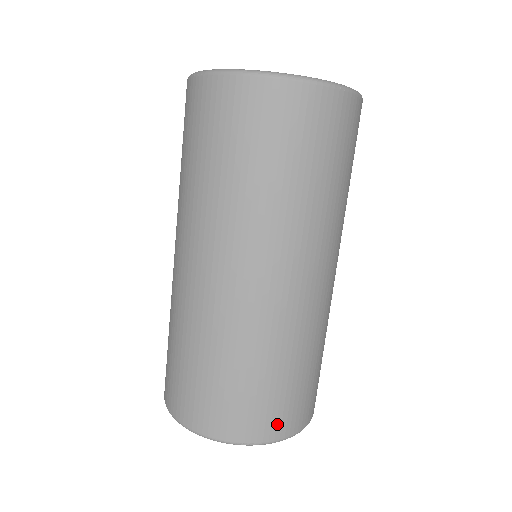
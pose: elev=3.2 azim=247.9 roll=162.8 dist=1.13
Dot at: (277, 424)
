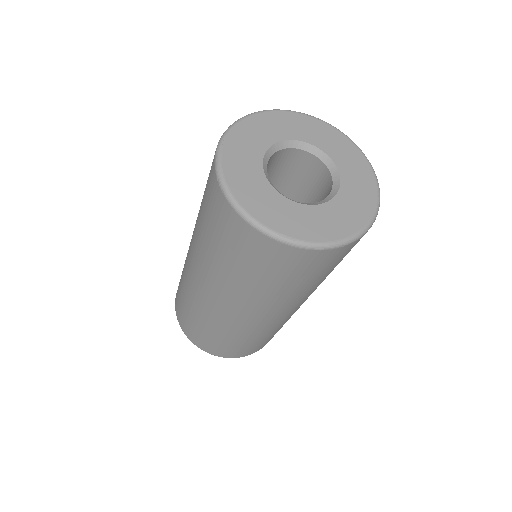
Dot at: (240, 354)
